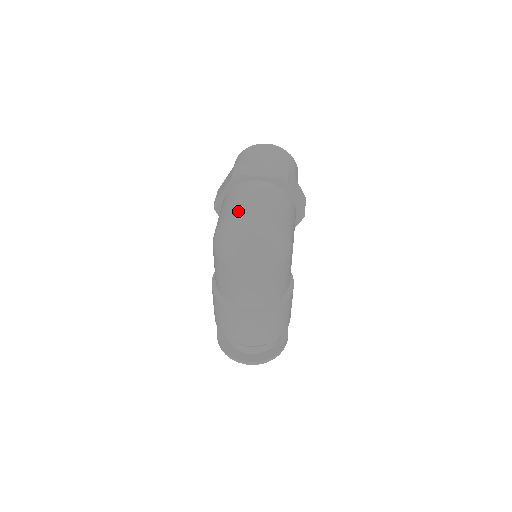
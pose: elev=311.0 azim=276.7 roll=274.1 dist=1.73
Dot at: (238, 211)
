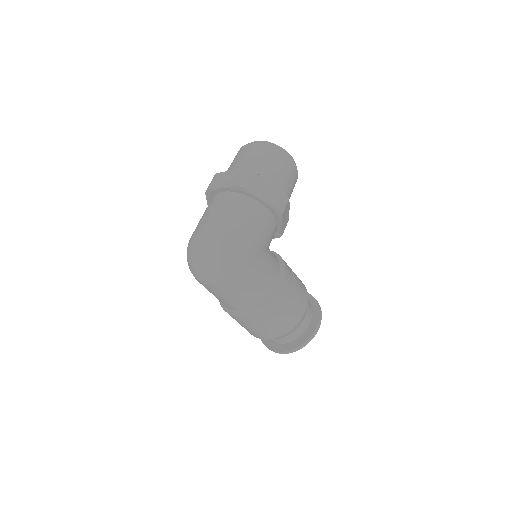
Dot at: (196, 229)
